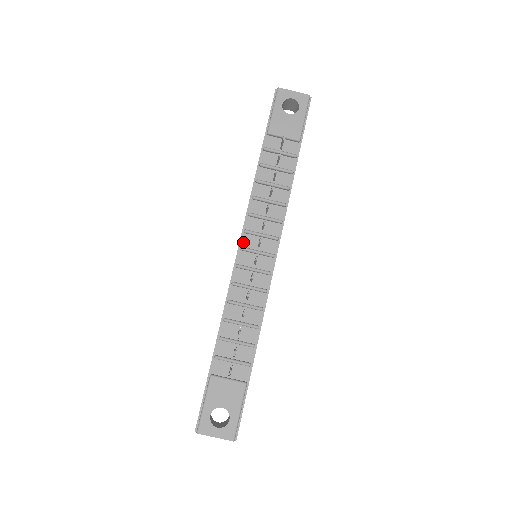
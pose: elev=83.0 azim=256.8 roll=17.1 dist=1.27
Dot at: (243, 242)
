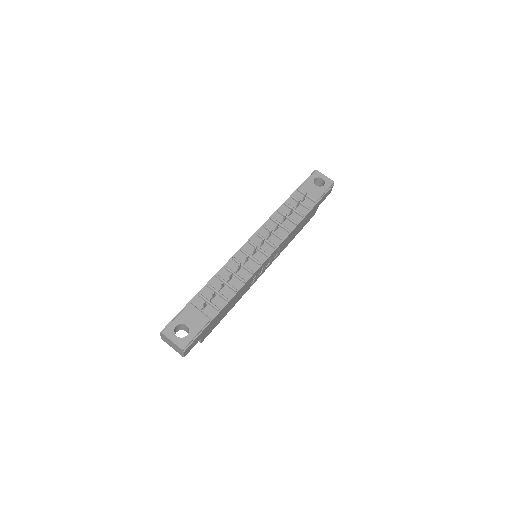
Dot at: (252, 239)
